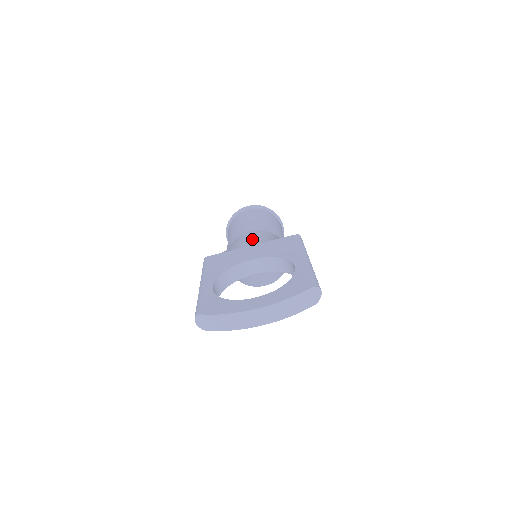
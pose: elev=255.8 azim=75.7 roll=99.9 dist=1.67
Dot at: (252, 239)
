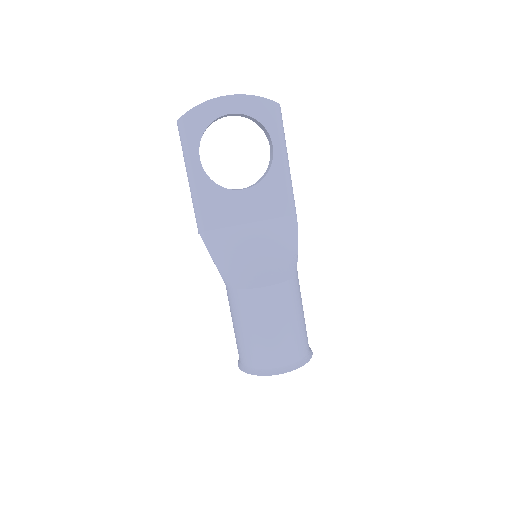
Dot at: occluded
